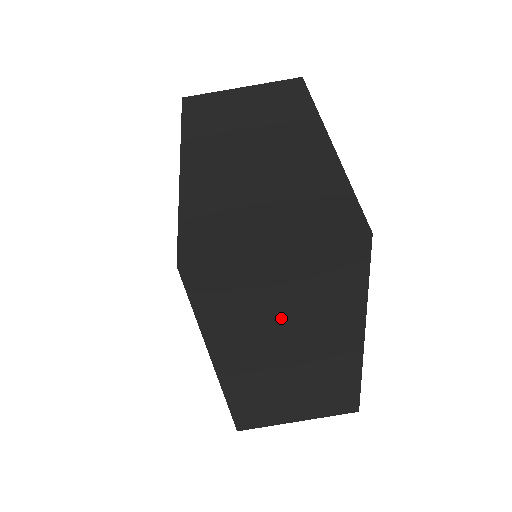
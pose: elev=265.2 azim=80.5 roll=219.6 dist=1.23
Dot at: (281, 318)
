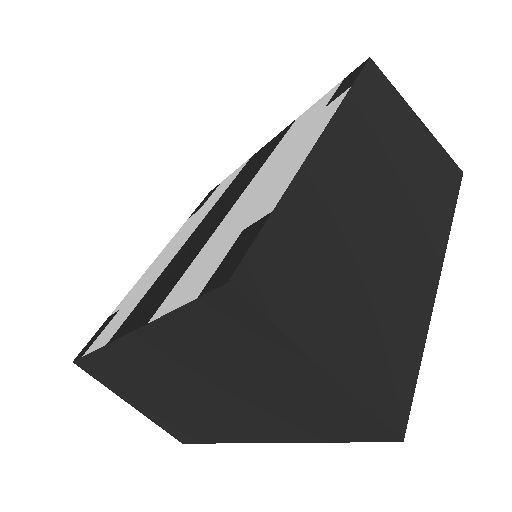
Dot at: (237, 382)
